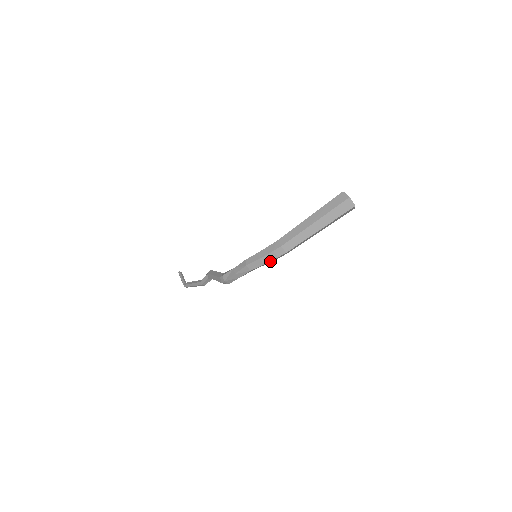
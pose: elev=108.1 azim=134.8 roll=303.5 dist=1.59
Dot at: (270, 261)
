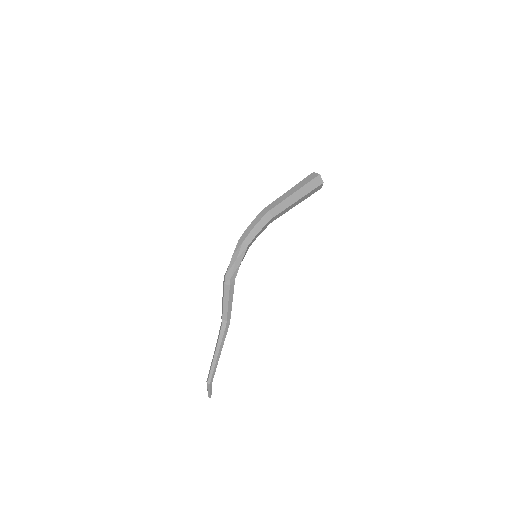
Dot at: (257, 225)
